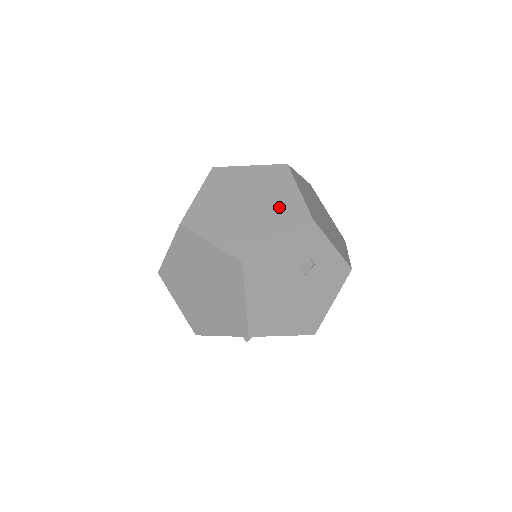
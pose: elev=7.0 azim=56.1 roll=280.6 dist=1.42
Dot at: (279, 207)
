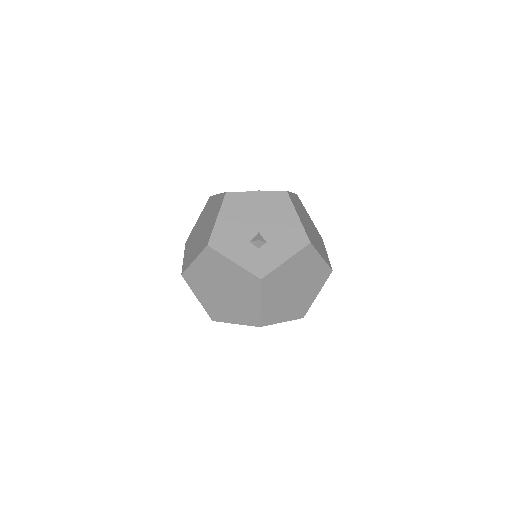
Dot at: occluded
